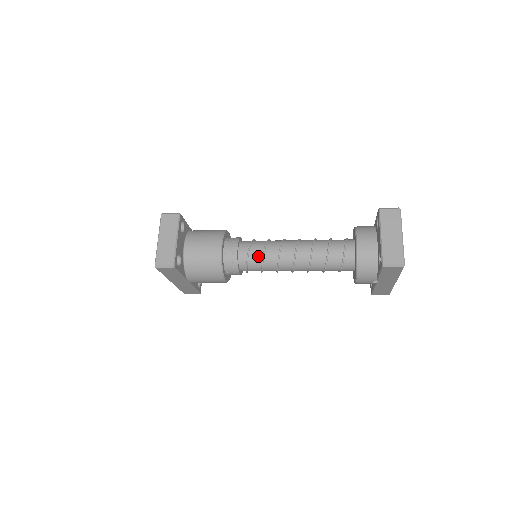
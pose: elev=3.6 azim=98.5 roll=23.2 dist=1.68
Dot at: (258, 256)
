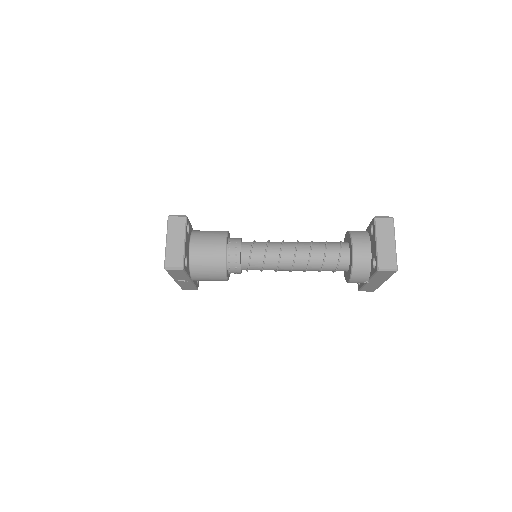
Dot at: (260, 257)
